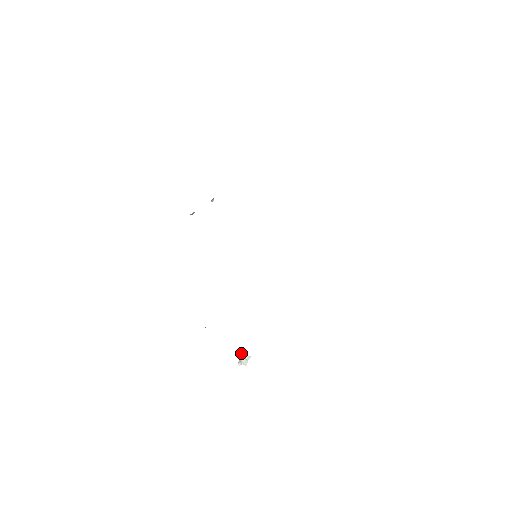
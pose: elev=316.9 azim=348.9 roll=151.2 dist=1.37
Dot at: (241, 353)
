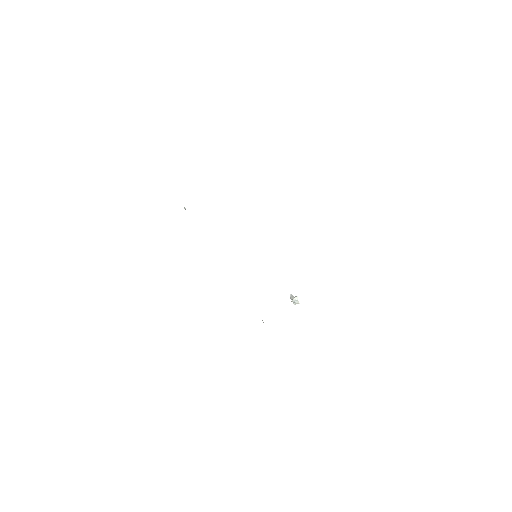
Dot at: (290, 296)
